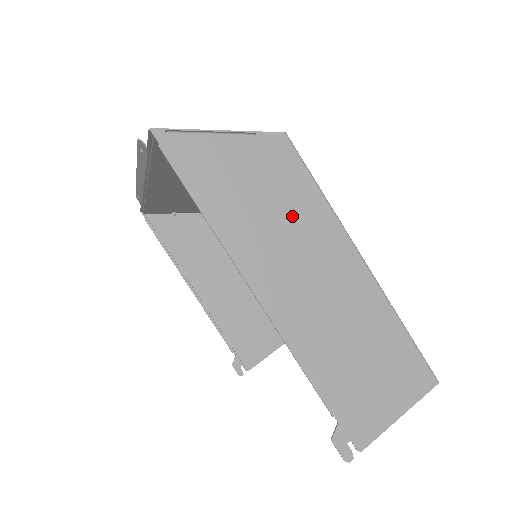
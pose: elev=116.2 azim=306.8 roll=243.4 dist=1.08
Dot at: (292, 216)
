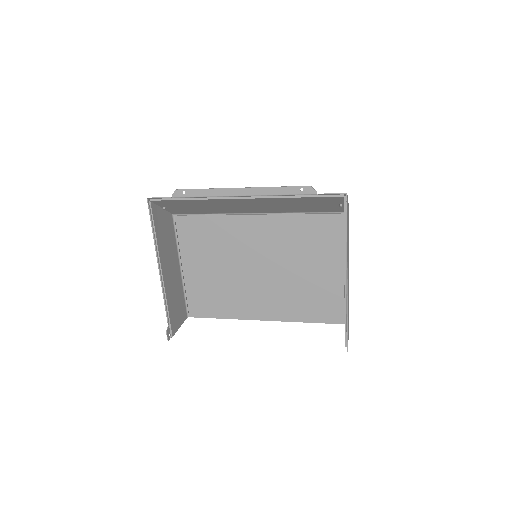
Dot at: occluded
